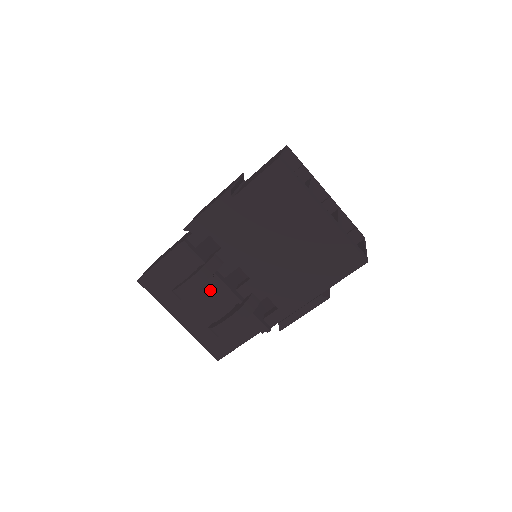
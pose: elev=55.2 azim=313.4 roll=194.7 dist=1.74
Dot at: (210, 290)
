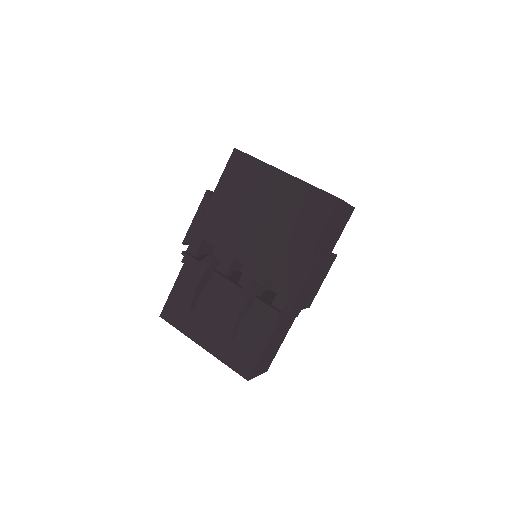
Dot at: (219, 297)
